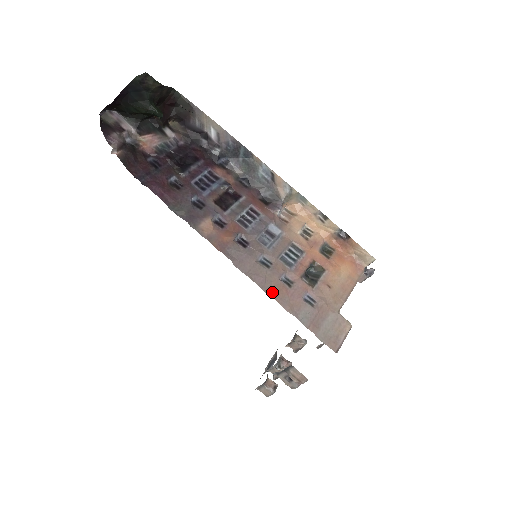
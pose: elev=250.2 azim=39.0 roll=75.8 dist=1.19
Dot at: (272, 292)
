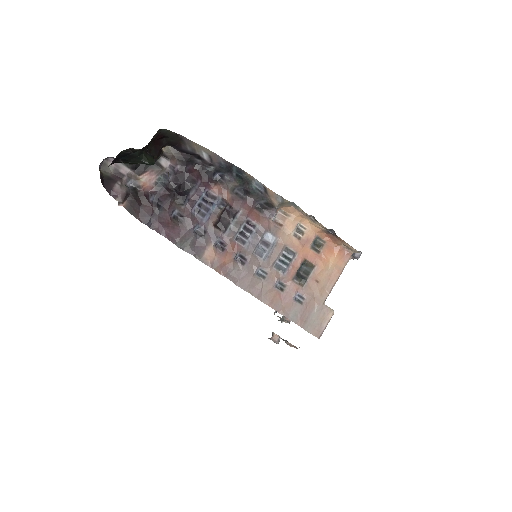
Dot at: (267, 300)
